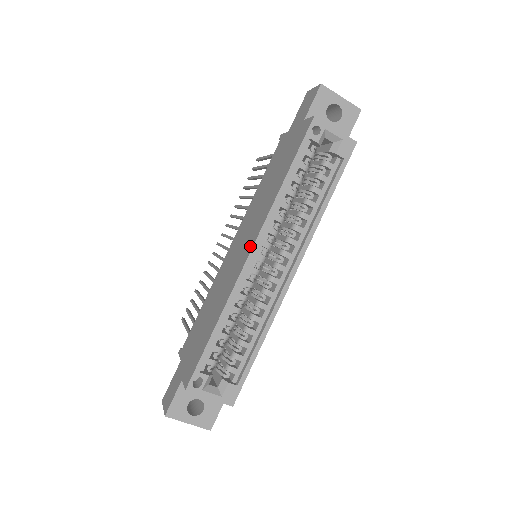
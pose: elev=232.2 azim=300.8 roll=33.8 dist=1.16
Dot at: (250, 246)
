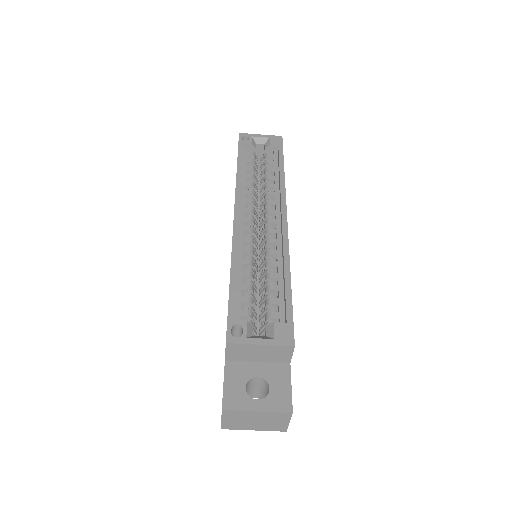
Dot at: occluded
